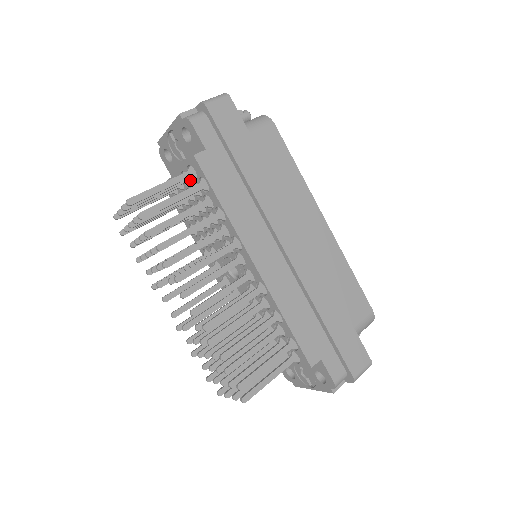
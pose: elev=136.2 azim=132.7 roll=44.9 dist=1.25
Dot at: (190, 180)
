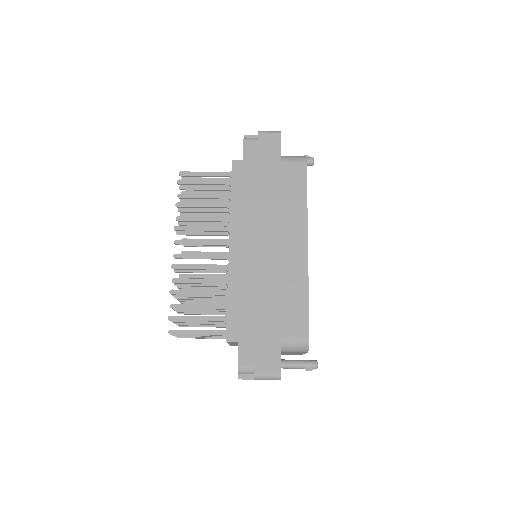
Dot at: occluded
